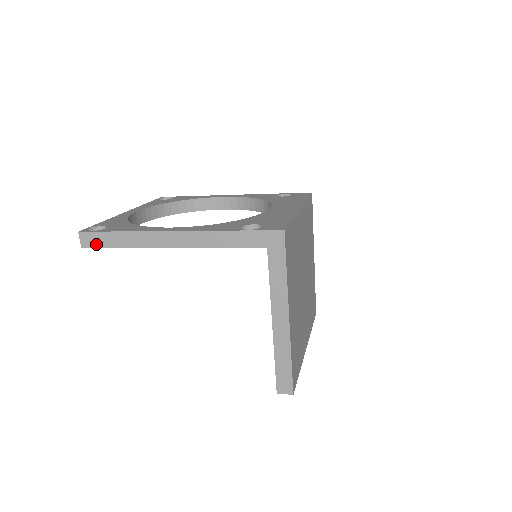
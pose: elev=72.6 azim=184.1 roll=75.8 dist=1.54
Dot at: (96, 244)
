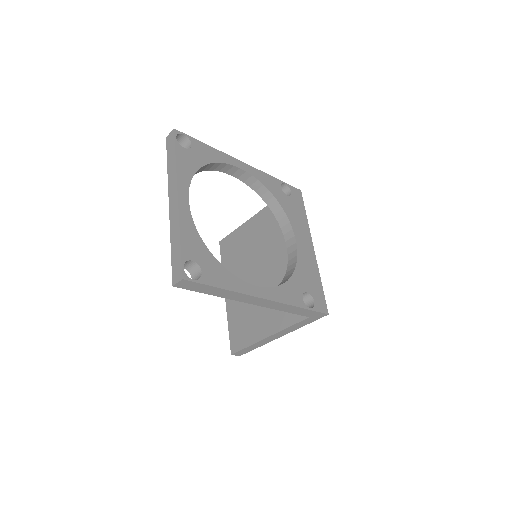
Dot at: (191, 288)
